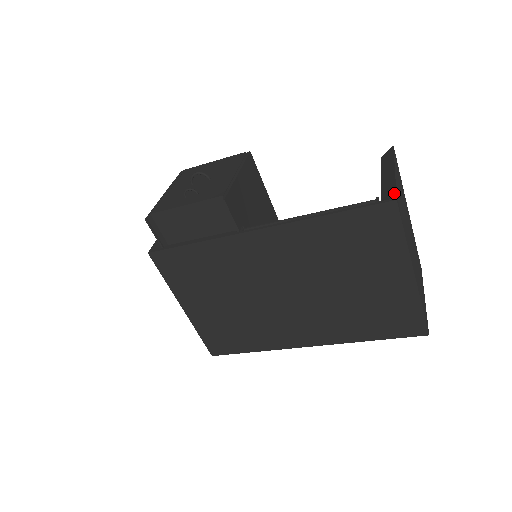
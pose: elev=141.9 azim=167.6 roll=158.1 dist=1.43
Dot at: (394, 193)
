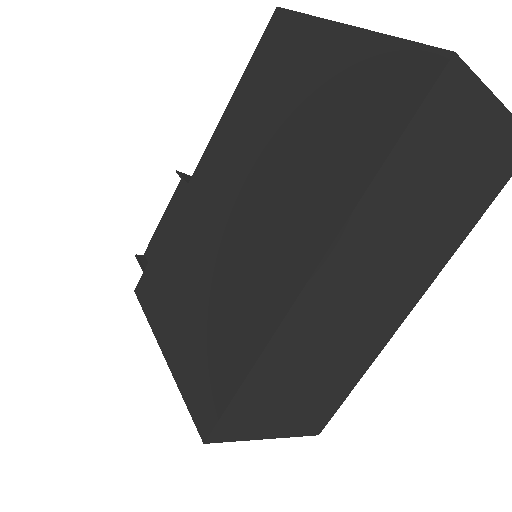
Dot at: occluded
